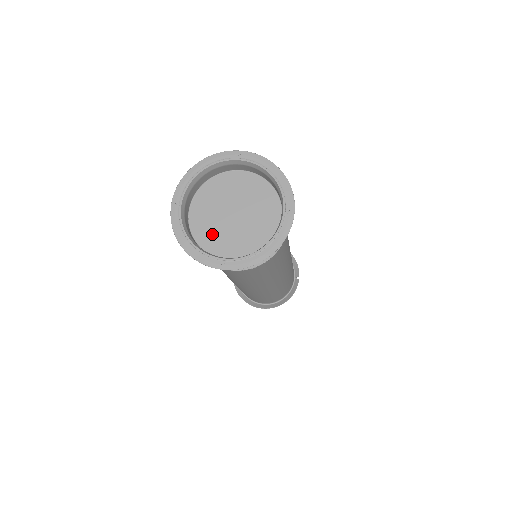
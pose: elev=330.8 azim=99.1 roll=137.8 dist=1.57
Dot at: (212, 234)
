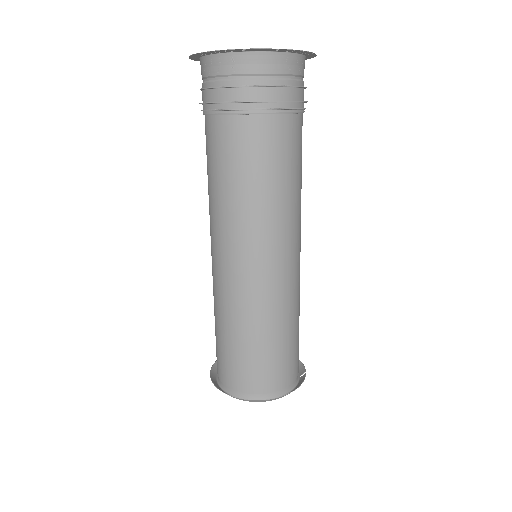
Dot at: occluded
